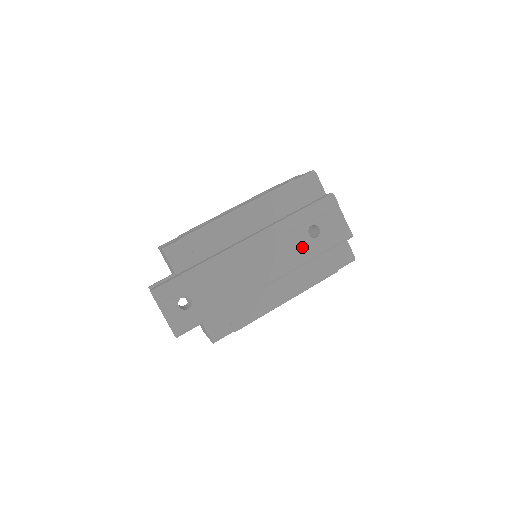
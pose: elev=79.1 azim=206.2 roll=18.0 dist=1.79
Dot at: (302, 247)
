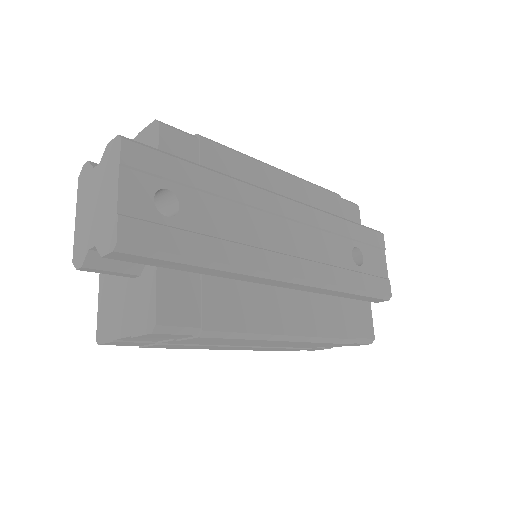
Dot at: (342, 264)
